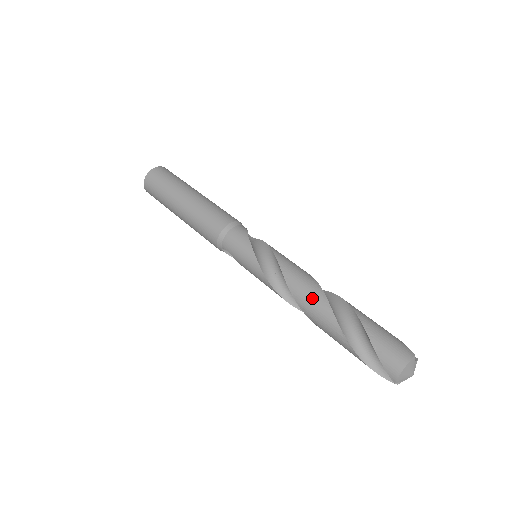
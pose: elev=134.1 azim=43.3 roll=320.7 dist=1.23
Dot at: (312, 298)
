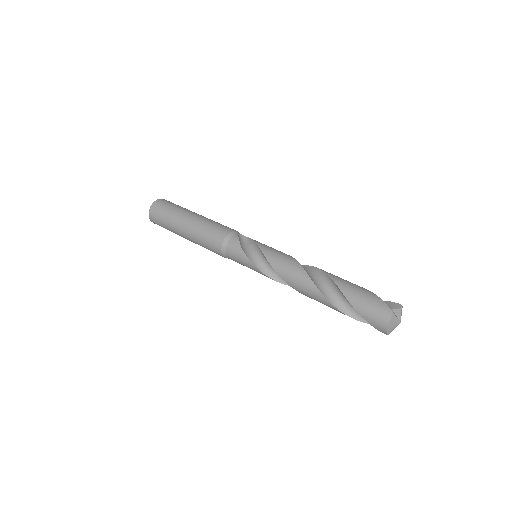
Dot at: (305, 288)
